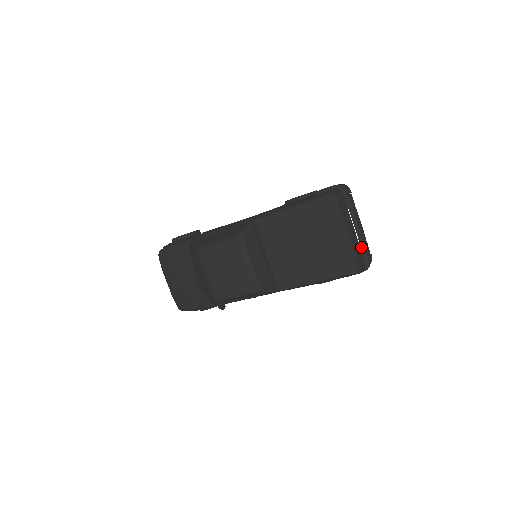
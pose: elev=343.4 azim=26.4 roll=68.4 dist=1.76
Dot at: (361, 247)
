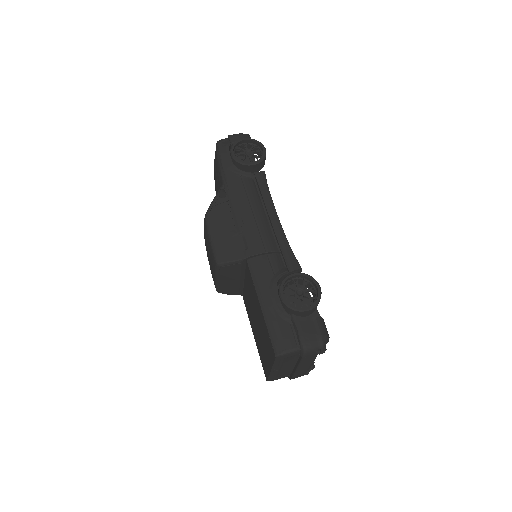
Dot at: (292, 372)
